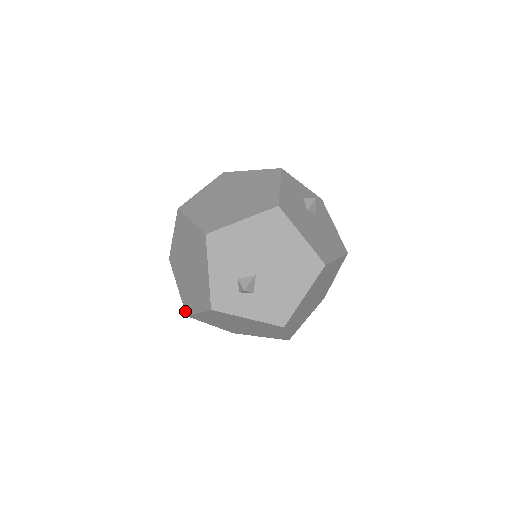
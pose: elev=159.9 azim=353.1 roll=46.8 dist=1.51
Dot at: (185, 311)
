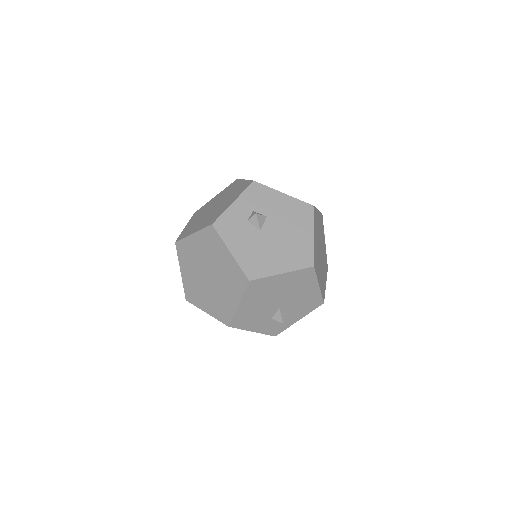
Dot at: occluded
